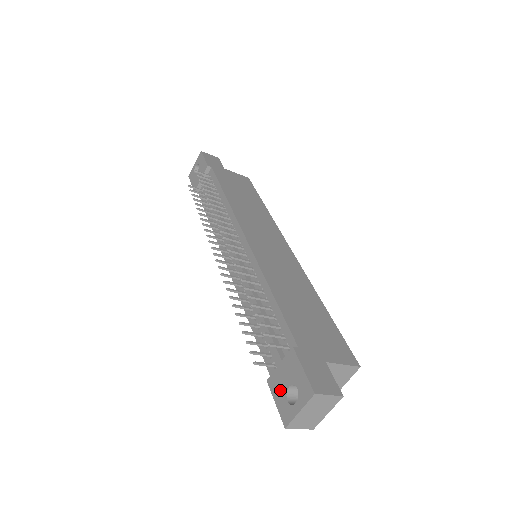
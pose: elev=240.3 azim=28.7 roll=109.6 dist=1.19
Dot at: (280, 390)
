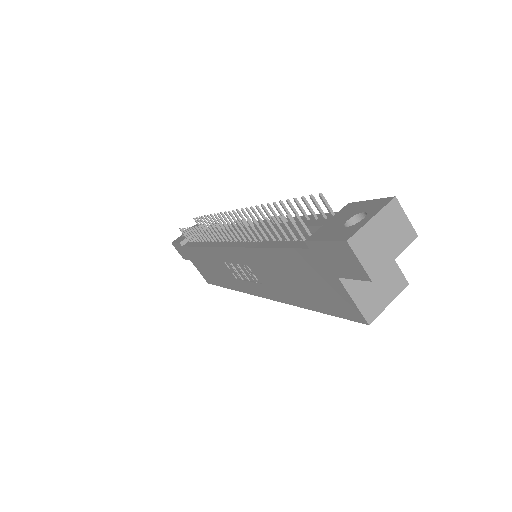
Dot at: (332, 230)
